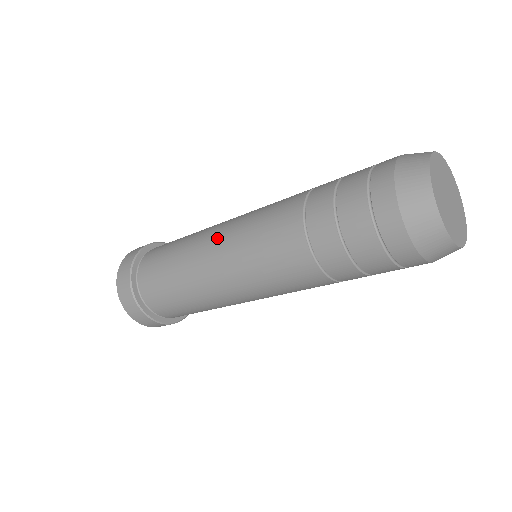
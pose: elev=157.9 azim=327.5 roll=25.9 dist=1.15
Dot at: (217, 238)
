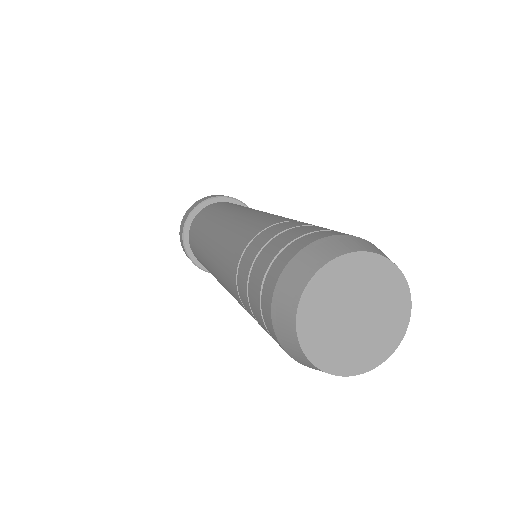
Dot at: (220, 225)
